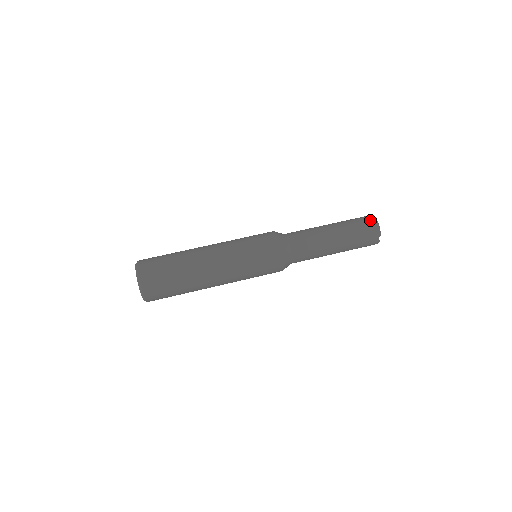
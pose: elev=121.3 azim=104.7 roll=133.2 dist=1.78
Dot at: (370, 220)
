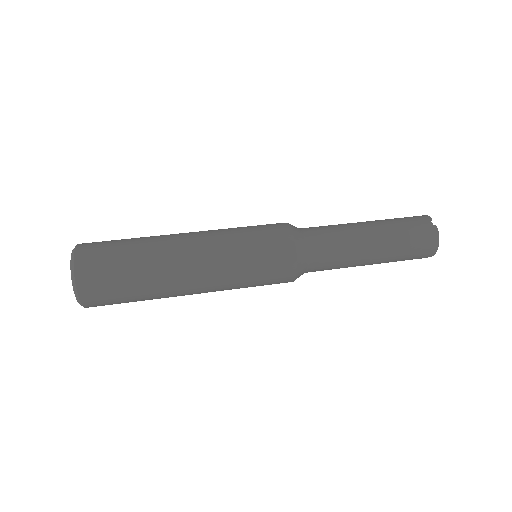
Dot at: occluded
